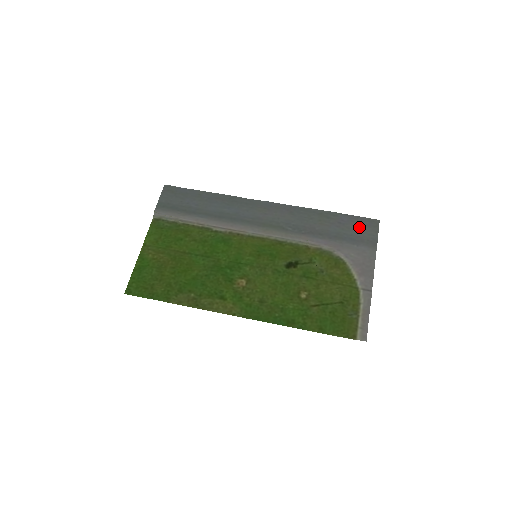
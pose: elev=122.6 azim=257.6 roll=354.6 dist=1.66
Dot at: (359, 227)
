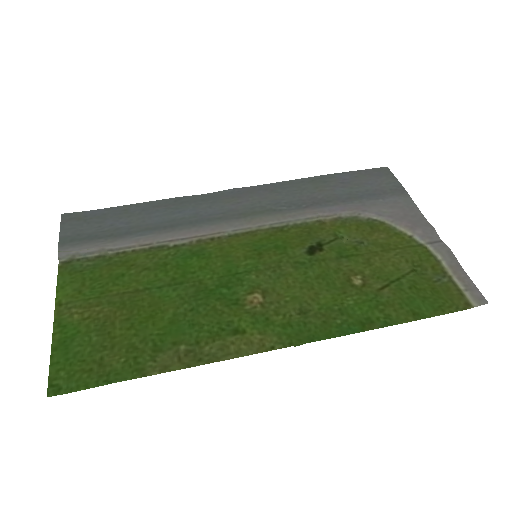
Dot at: (369, 180)
